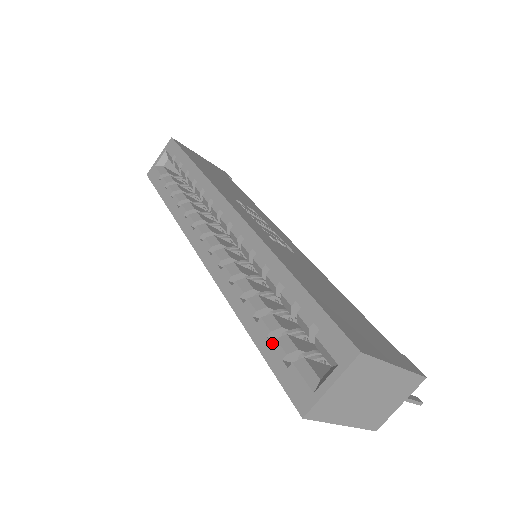
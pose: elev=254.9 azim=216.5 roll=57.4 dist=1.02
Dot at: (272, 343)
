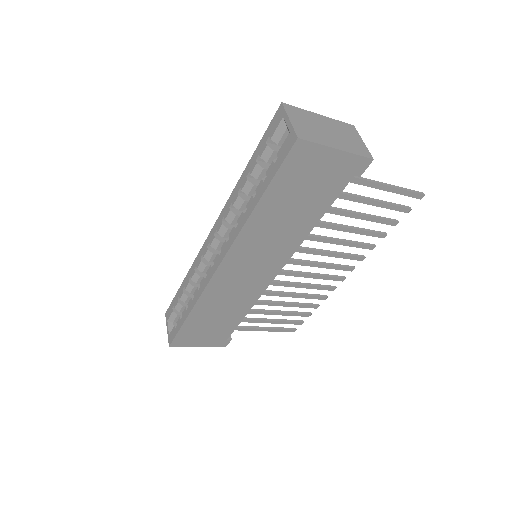
Dot at: occluded
